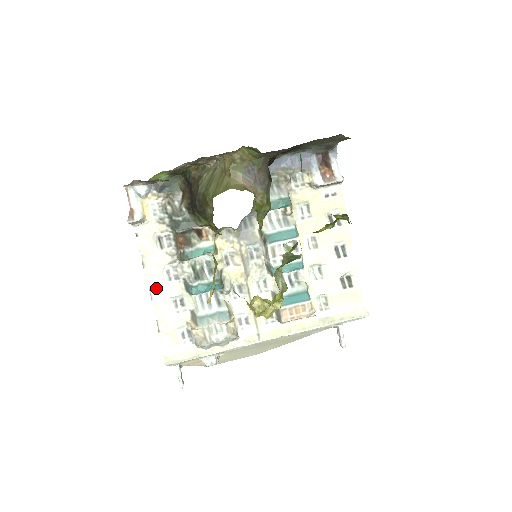
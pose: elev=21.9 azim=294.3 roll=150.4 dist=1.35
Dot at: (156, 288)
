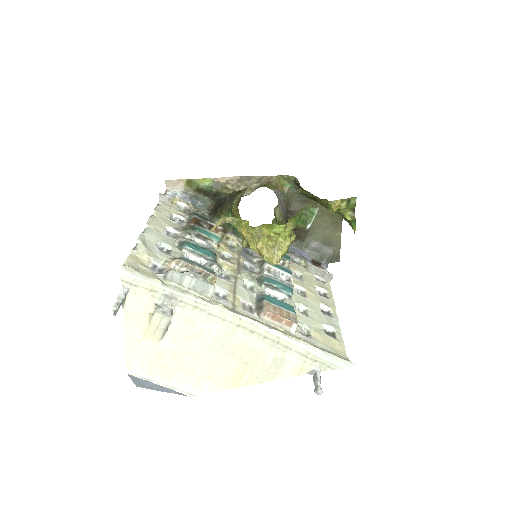
Dot at: (153, 230)
